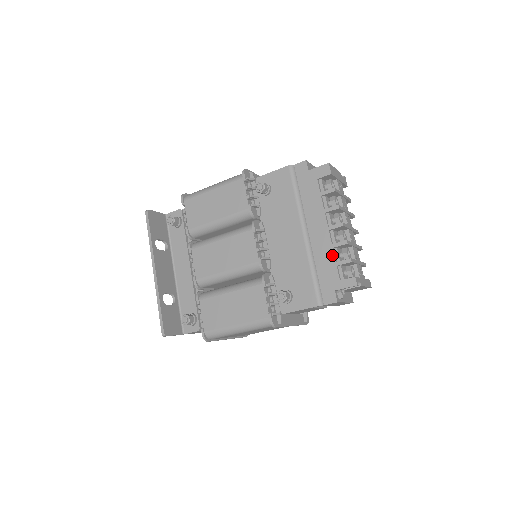
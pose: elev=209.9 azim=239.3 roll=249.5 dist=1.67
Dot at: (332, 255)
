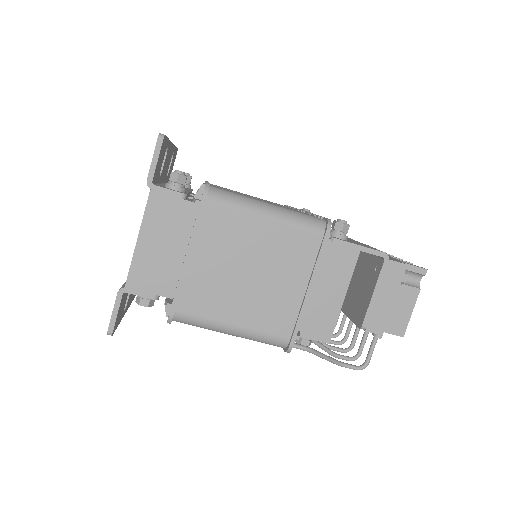
Dot at: (388, 255)
